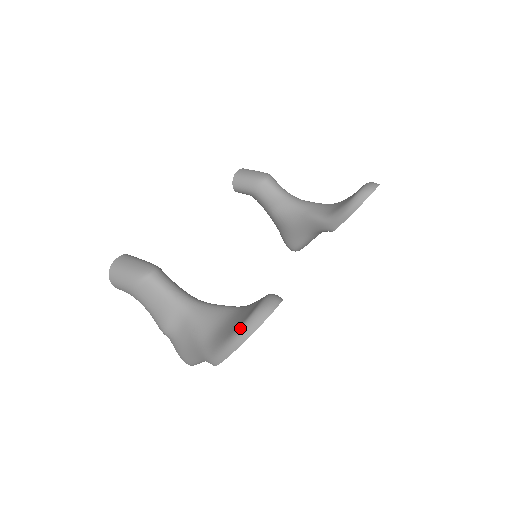
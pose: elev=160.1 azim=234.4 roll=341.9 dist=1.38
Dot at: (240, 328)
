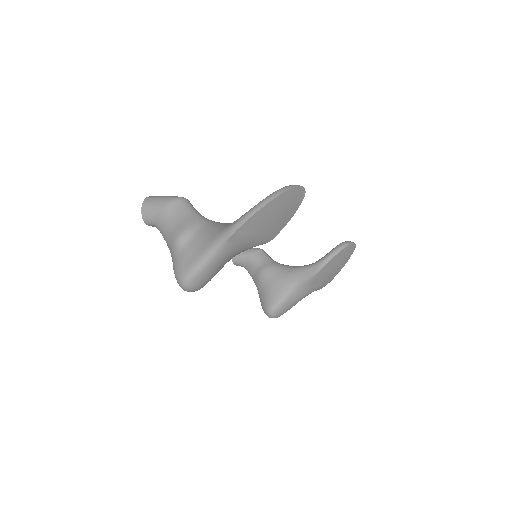
Dot at: occluded
